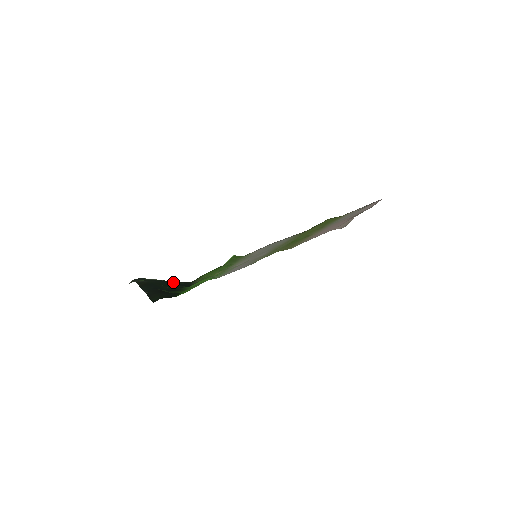
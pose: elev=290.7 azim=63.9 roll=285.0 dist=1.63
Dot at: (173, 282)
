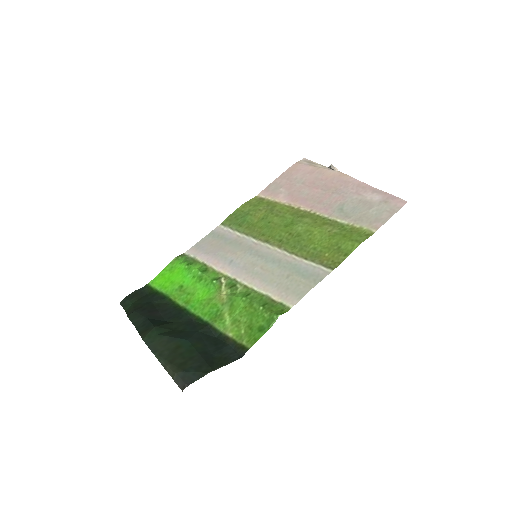
Dot at: (220, 360)
